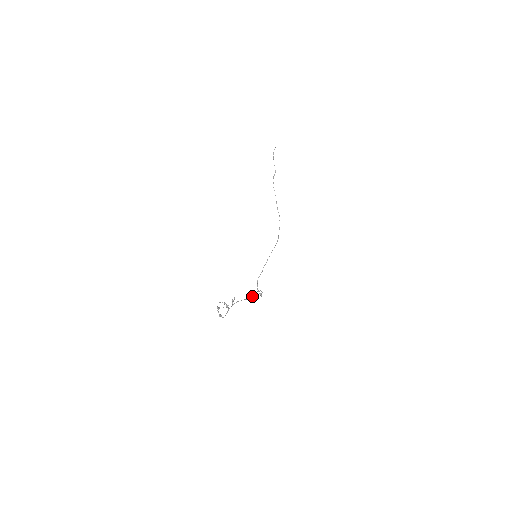
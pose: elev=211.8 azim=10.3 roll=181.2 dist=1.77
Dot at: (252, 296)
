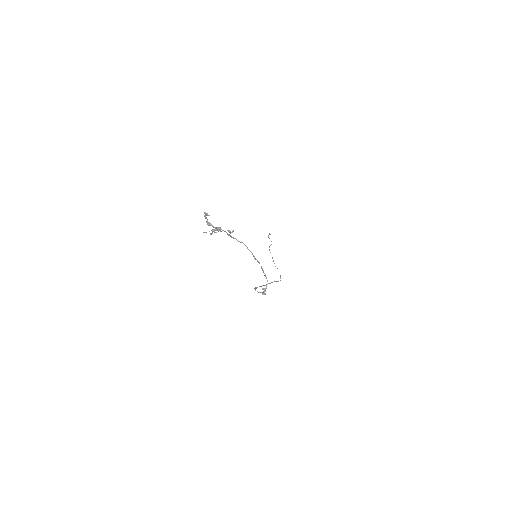
Dot at: (257, 260)
